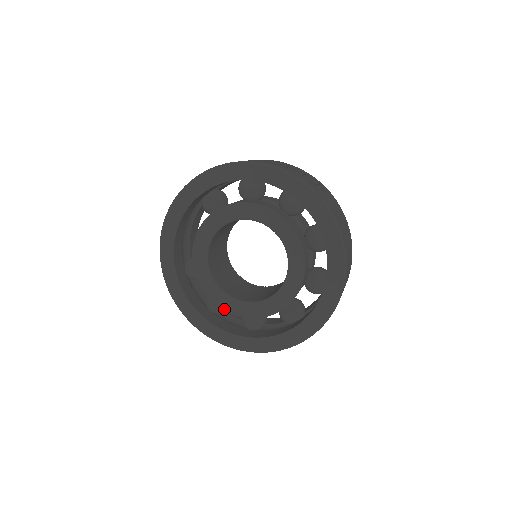
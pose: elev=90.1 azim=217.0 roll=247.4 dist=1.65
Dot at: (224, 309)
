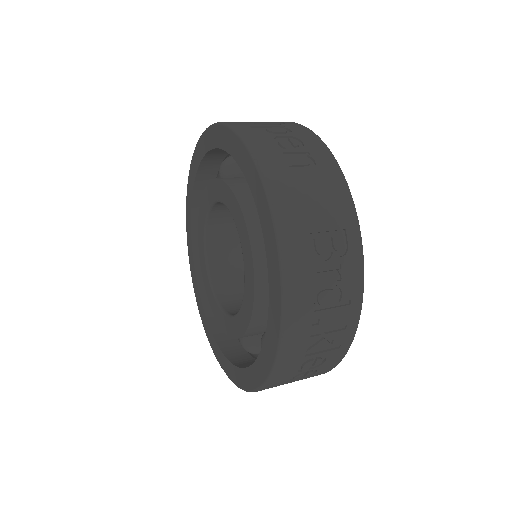
Dot at: (198, 232)
